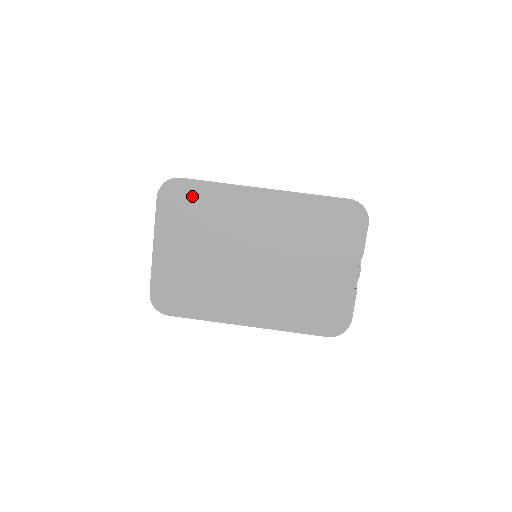
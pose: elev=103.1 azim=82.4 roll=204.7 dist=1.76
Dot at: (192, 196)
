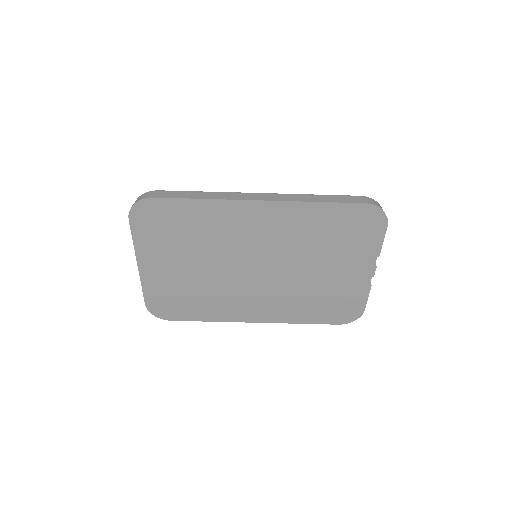
Dot at: (171, 215)
